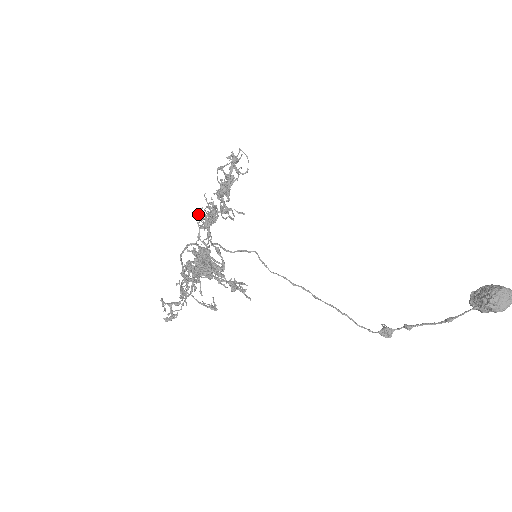
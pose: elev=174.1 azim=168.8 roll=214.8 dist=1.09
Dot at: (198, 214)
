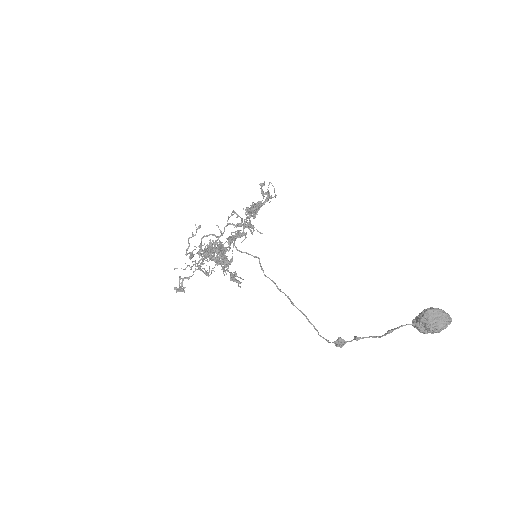
Dot at: occluded
